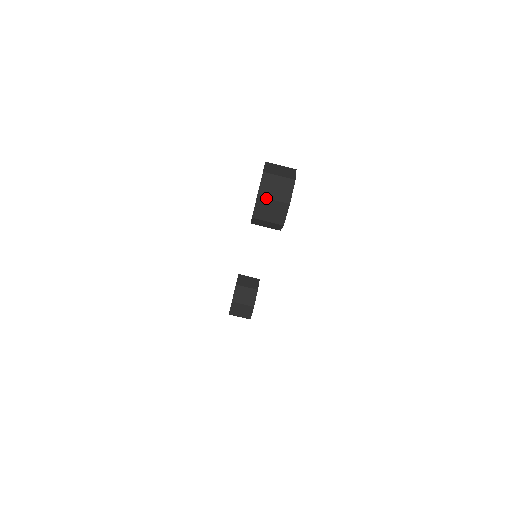
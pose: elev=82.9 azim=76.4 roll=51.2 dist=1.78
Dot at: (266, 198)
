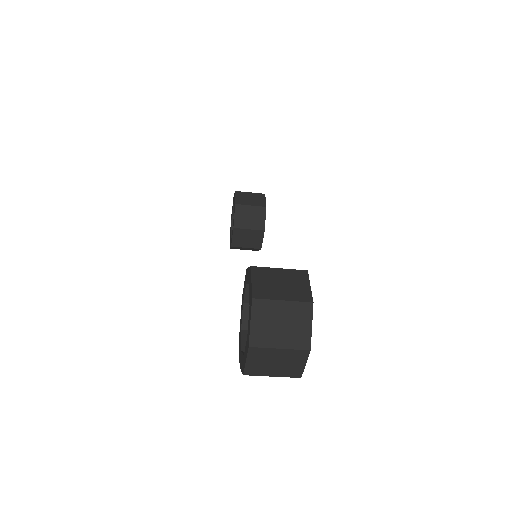
Dot at: occluded
